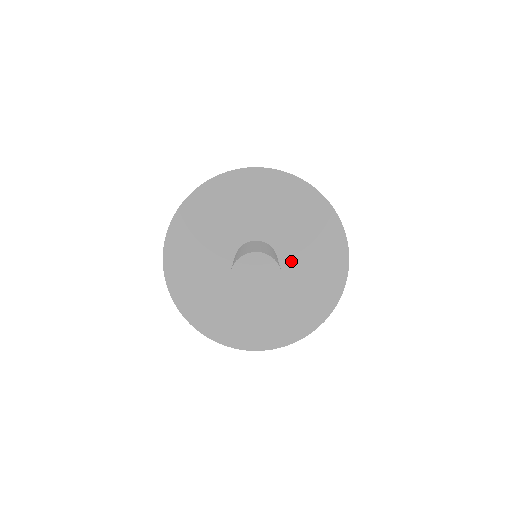
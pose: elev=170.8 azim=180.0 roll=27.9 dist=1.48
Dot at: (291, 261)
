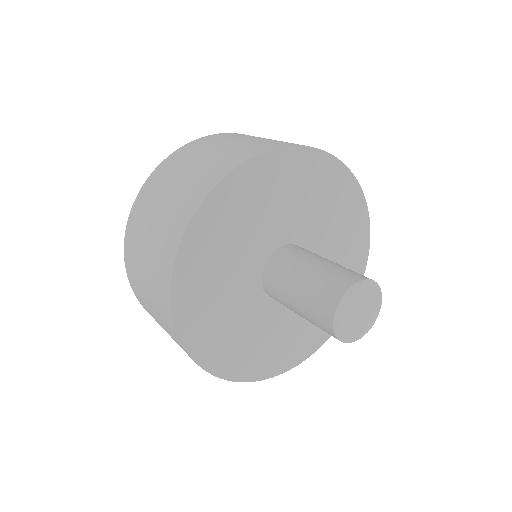
Dot at: (317, 245)
